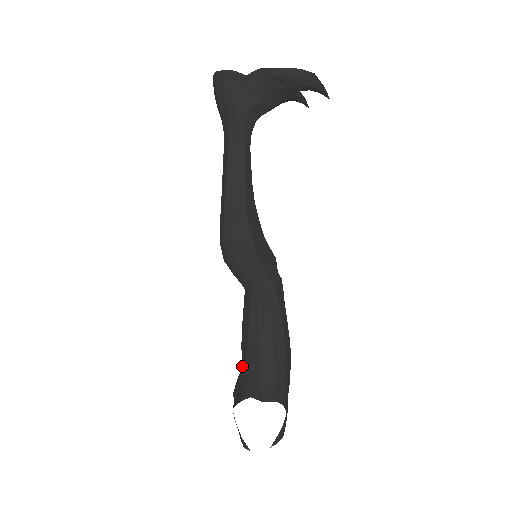
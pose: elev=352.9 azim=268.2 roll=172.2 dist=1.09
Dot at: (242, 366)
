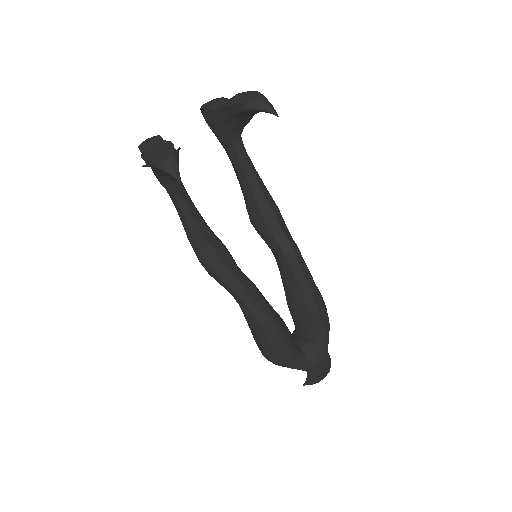
Dot at: occluded
